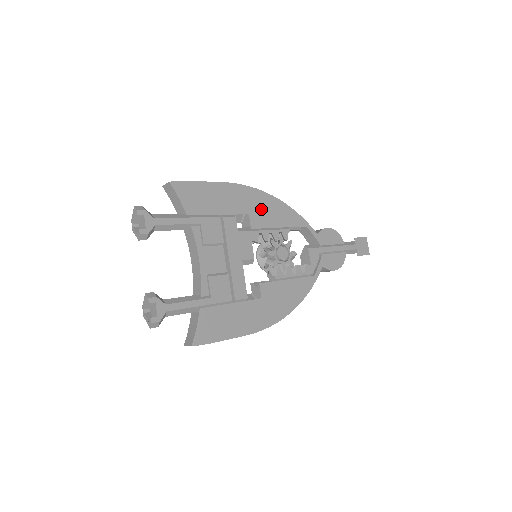
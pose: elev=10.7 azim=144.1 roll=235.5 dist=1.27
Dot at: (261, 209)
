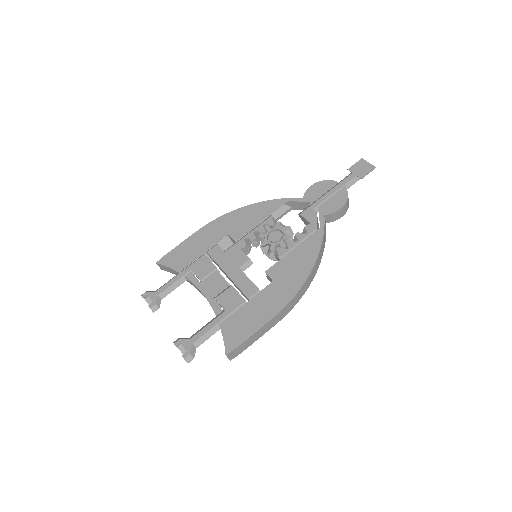
Dot at: (237, 223)
